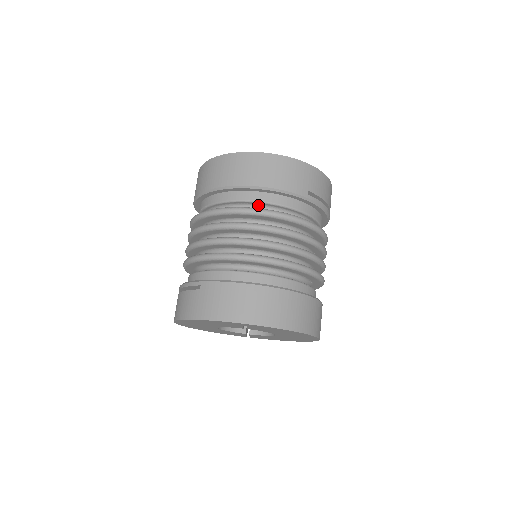
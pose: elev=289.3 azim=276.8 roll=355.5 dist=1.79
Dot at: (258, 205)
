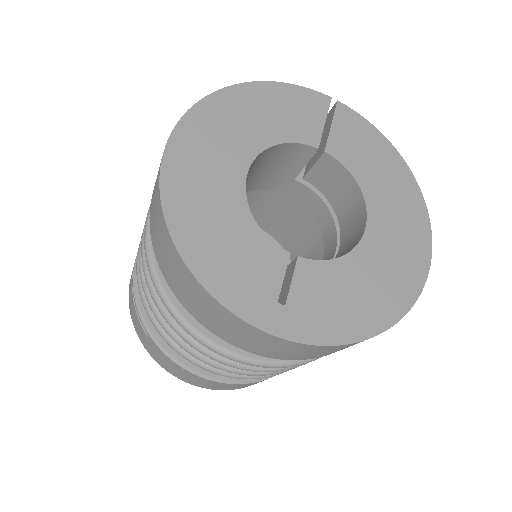
Dot at: occluded
